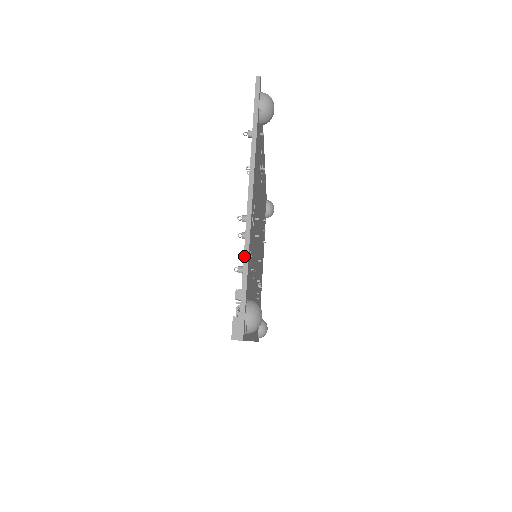
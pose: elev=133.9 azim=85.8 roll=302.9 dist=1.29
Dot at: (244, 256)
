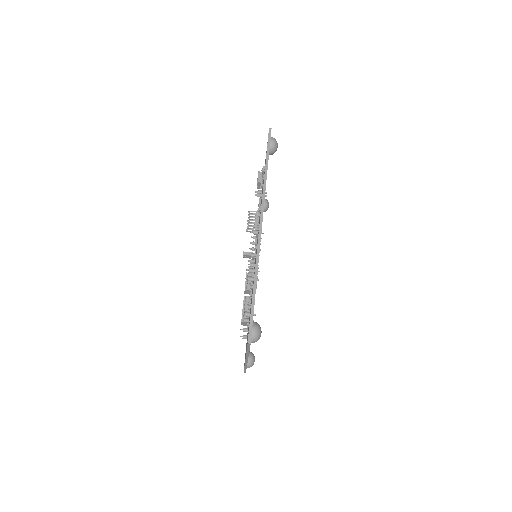
Dot at: (245, 366)
